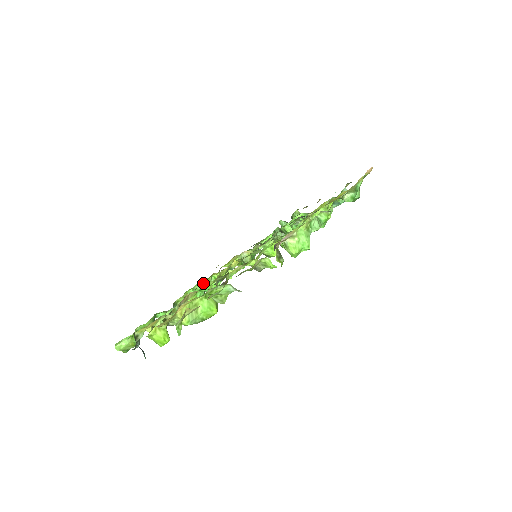
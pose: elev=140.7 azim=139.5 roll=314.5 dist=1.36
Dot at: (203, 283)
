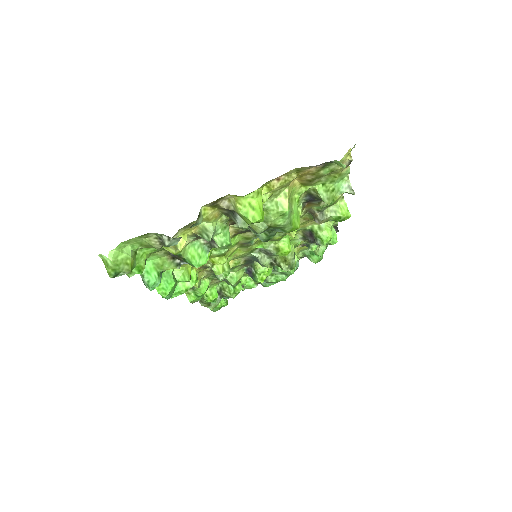
Dot at: occluded
